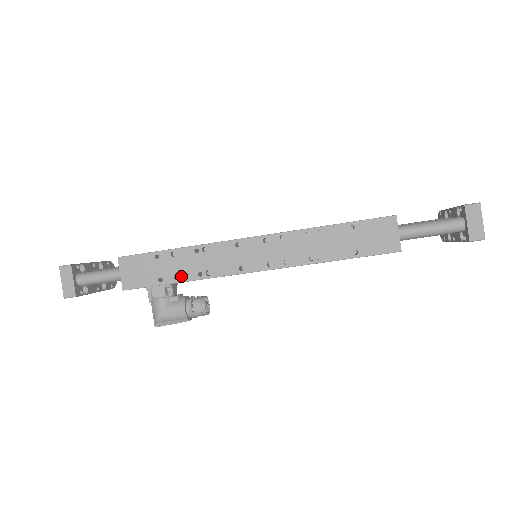
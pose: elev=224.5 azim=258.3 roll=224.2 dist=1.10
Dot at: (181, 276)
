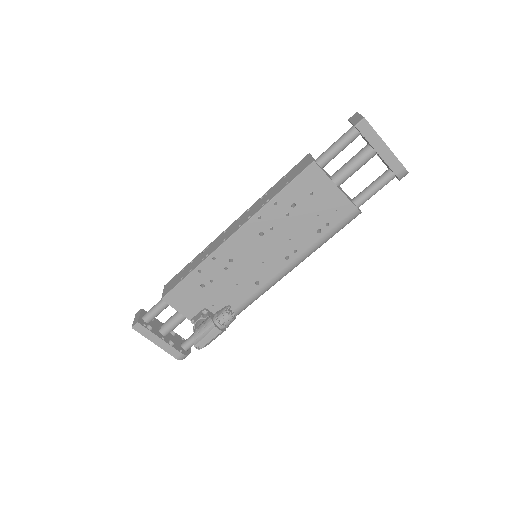
Dot at: (193, 268)
